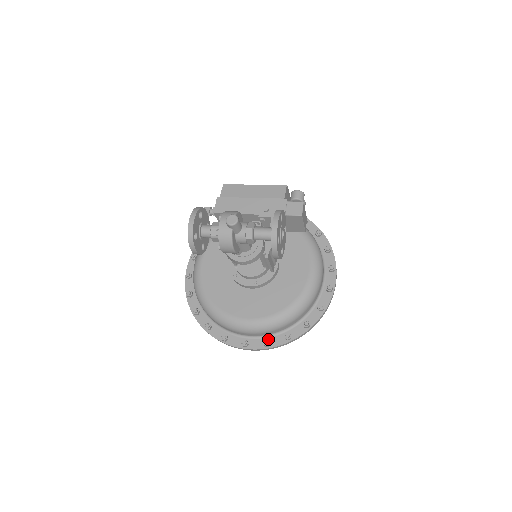
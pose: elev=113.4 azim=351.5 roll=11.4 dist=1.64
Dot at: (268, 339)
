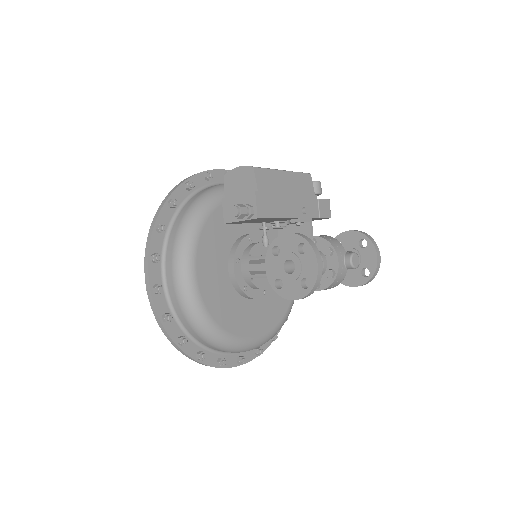
Dot at: occluded
